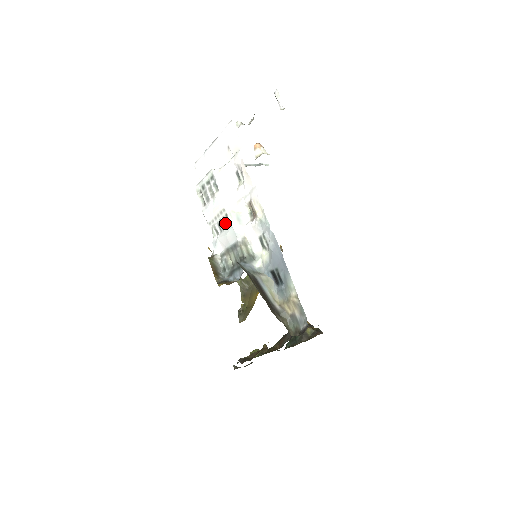
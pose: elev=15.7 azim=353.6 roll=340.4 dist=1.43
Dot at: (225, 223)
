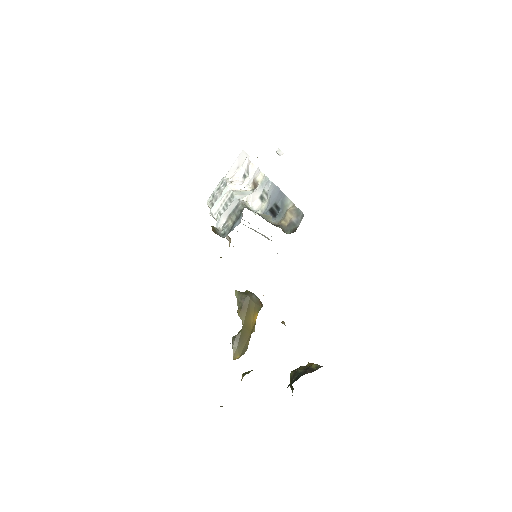
Dot at: (230, 201)
